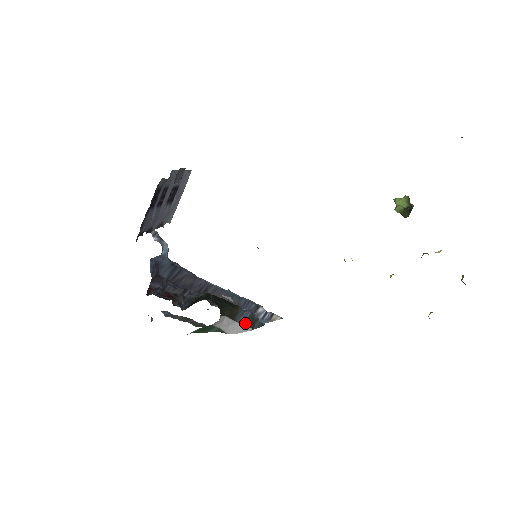
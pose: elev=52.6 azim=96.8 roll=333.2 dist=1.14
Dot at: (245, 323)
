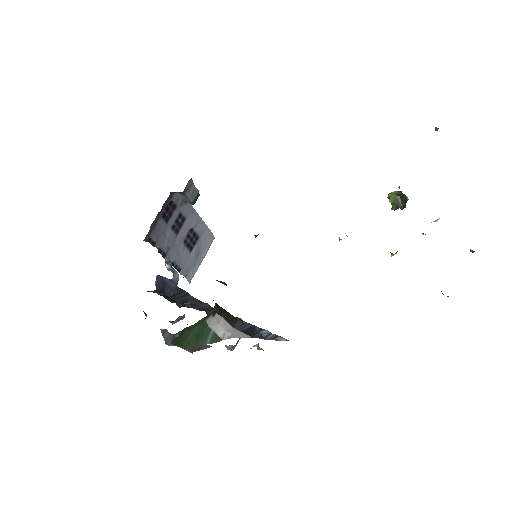
Dot at: (244, 331)
